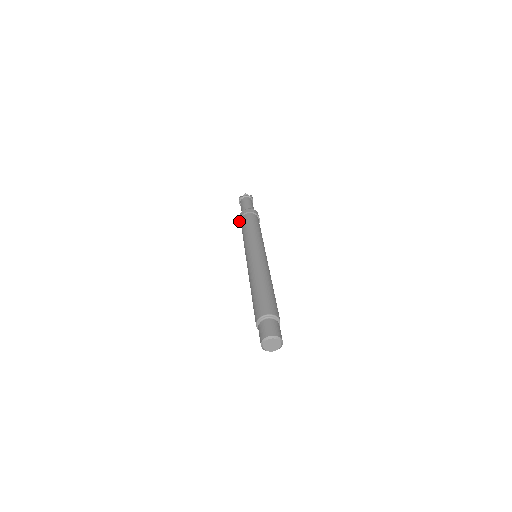
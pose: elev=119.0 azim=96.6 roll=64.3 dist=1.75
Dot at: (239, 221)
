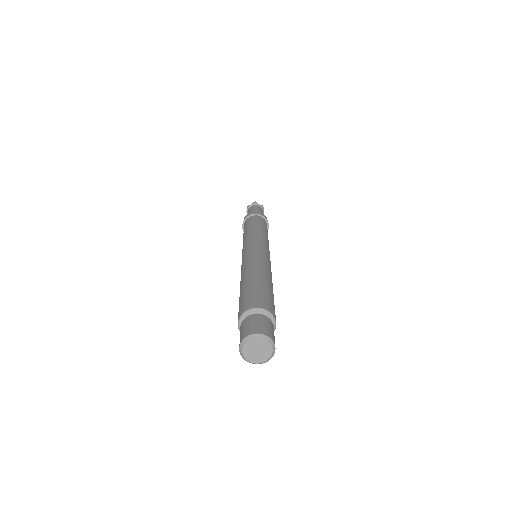
Dot at: (242, 225)
